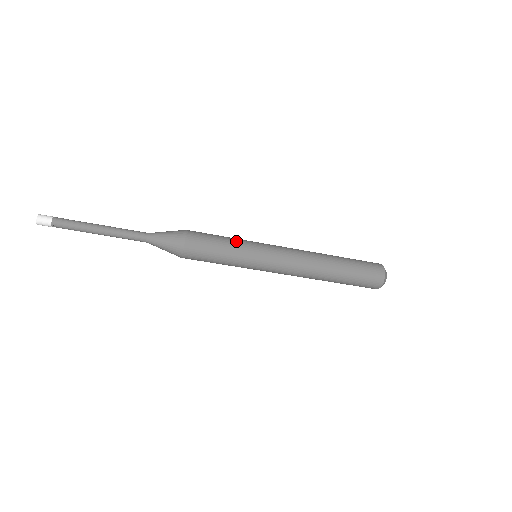
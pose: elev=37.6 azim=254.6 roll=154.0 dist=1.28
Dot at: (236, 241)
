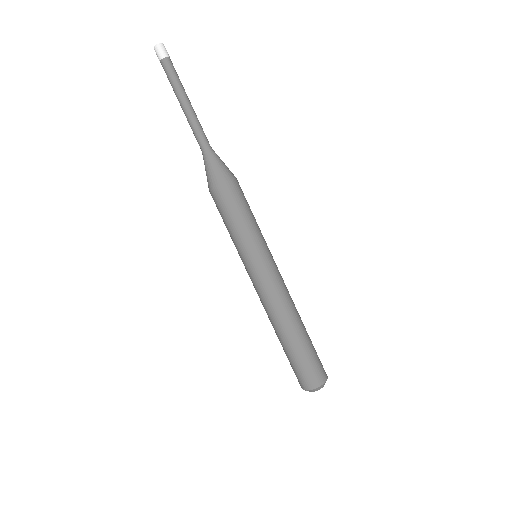
Dot at: (258, 226)
